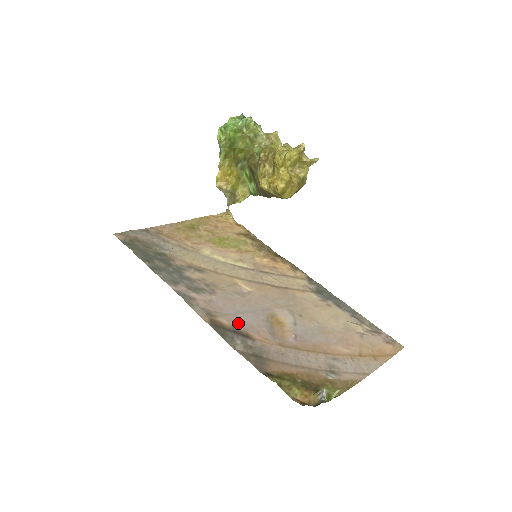
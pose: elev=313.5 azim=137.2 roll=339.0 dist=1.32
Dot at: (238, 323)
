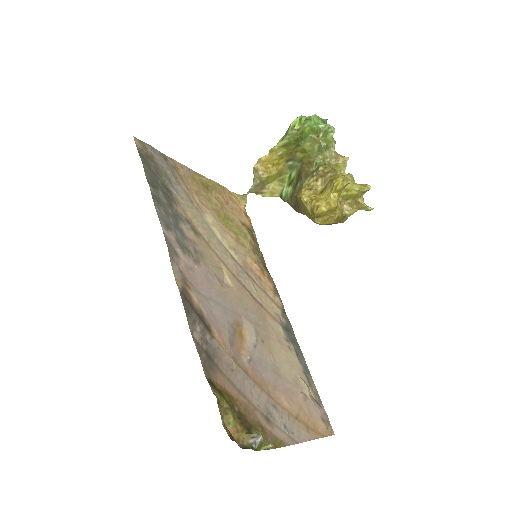
Dot at: (207, 309)
